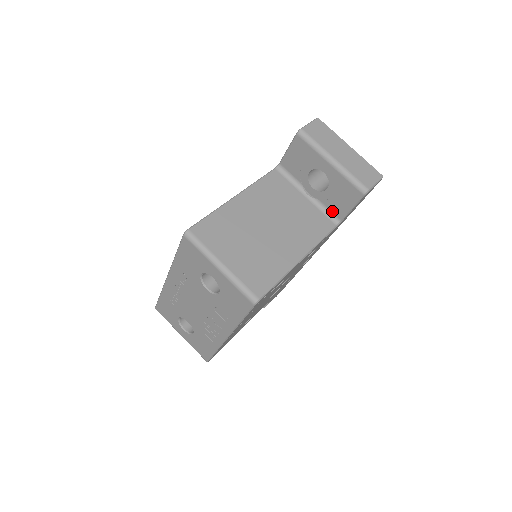
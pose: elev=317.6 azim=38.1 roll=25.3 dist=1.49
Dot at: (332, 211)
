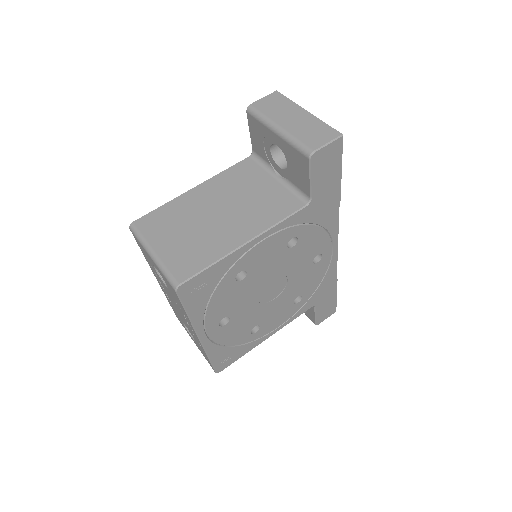
Dot at: (300, 189)
